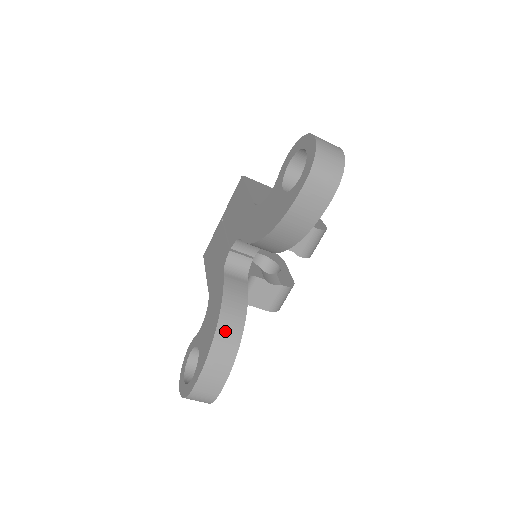
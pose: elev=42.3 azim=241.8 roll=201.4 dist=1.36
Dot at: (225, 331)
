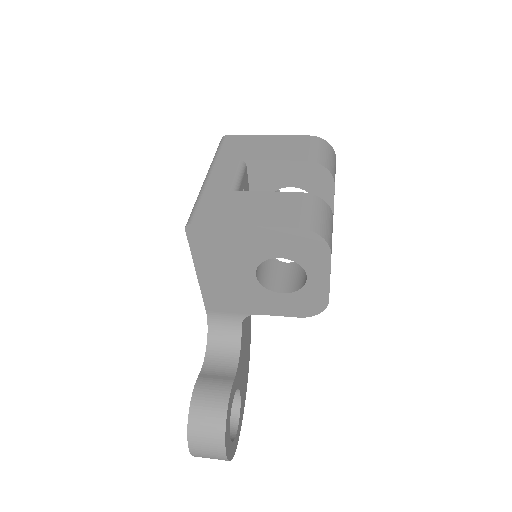
Dot at: occluded
